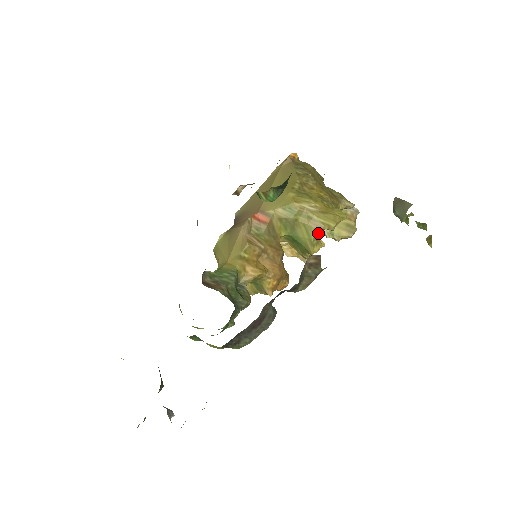
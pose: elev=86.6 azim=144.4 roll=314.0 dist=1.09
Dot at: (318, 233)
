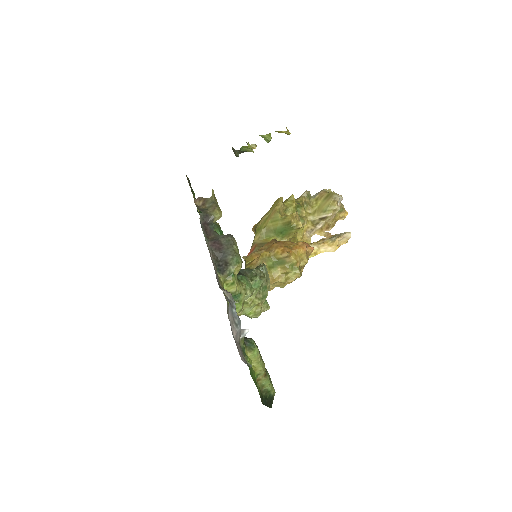
Dot at: (277, 213)
